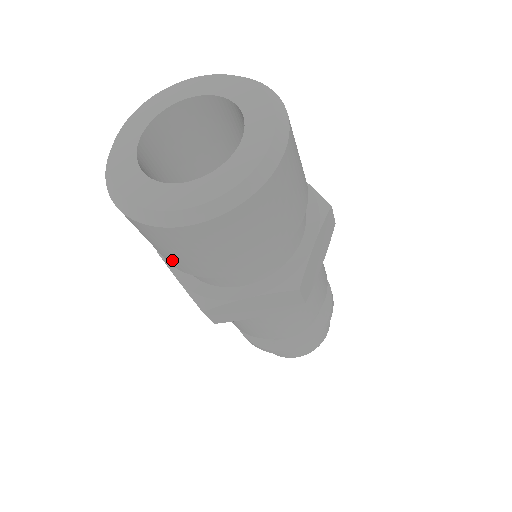
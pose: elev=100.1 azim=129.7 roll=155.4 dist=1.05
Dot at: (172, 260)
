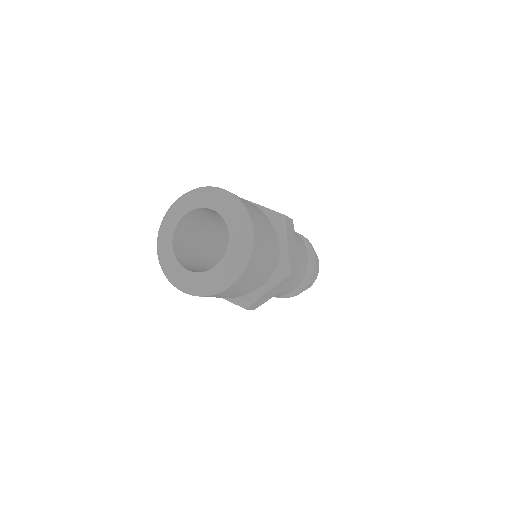
Dot at: occluded
